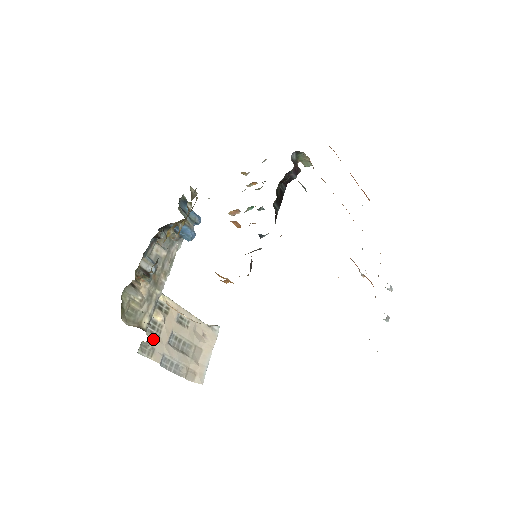
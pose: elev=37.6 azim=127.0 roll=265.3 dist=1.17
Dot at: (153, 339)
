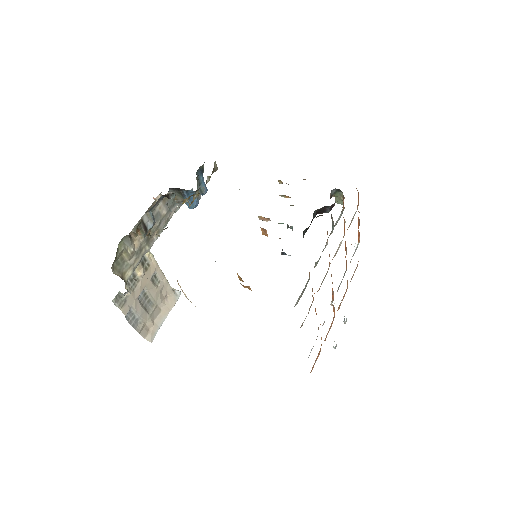
Dot at: (129, 292)
